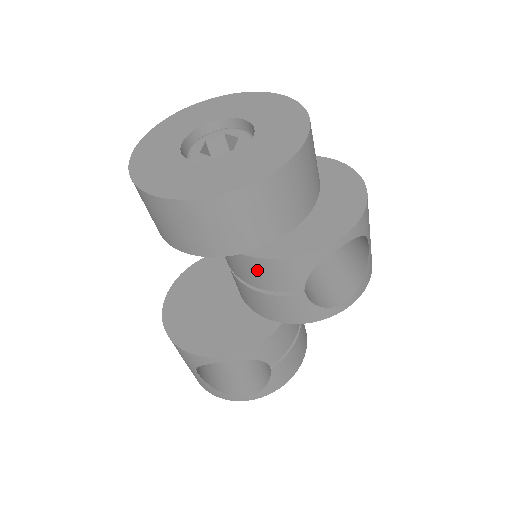
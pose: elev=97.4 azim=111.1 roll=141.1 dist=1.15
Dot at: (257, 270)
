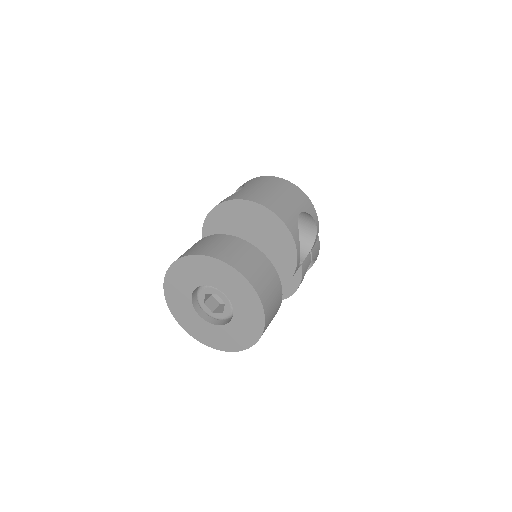
Dot at: occluded
